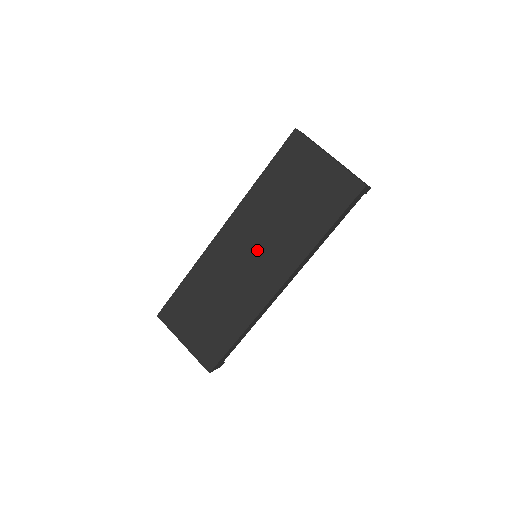
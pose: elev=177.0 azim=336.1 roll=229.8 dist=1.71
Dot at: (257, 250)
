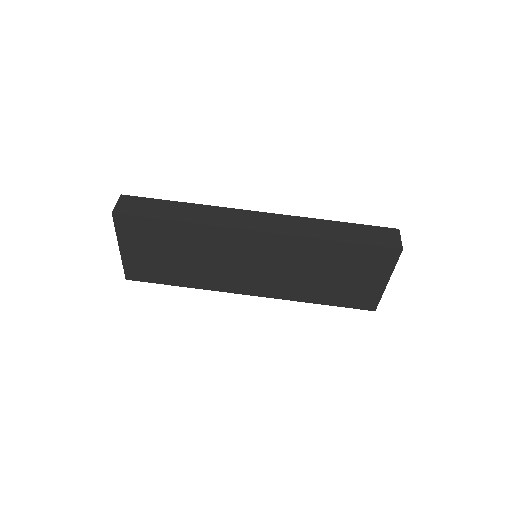
Dot at: (265, 268)
